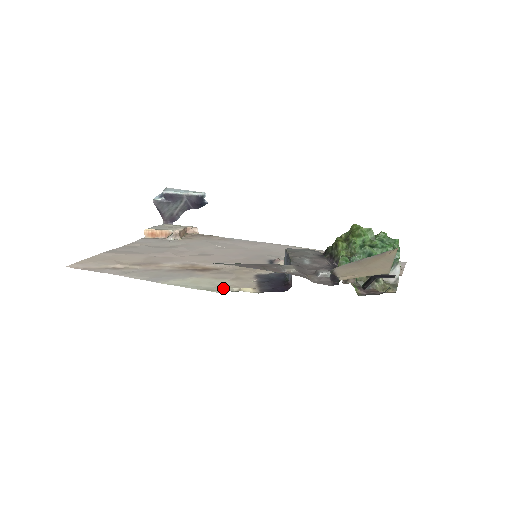
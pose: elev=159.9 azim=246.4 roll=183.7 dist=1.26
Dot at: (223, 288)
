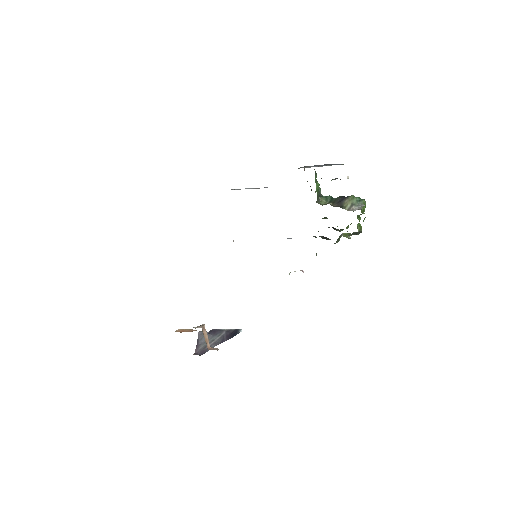
Dot at: occluded
